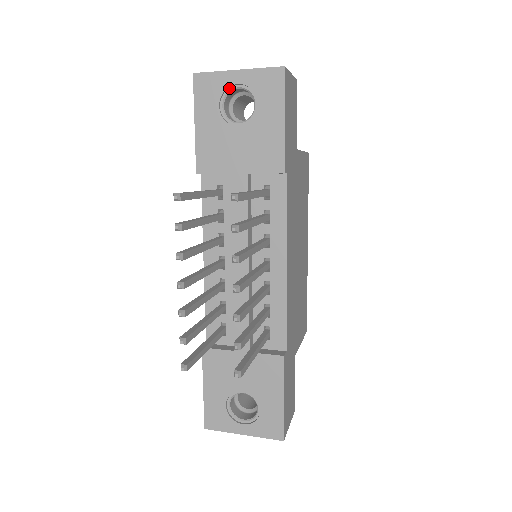
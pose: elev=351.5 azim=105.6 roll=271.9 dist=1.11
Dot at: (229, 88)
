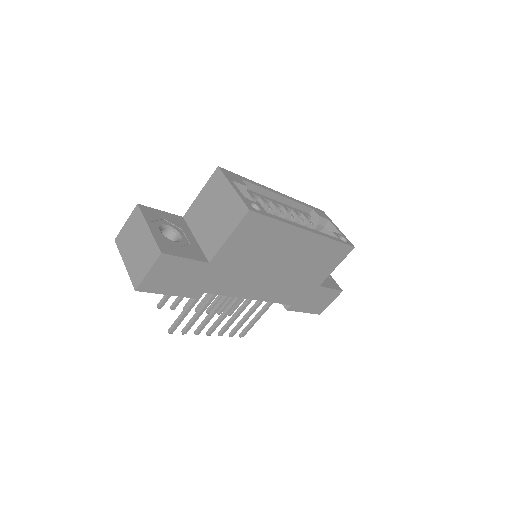
Dot at: occluded
